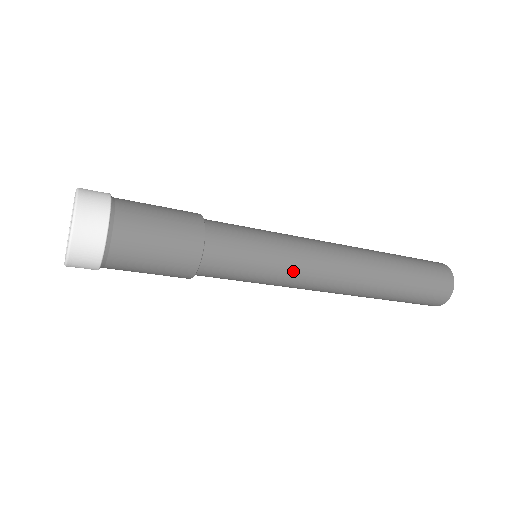
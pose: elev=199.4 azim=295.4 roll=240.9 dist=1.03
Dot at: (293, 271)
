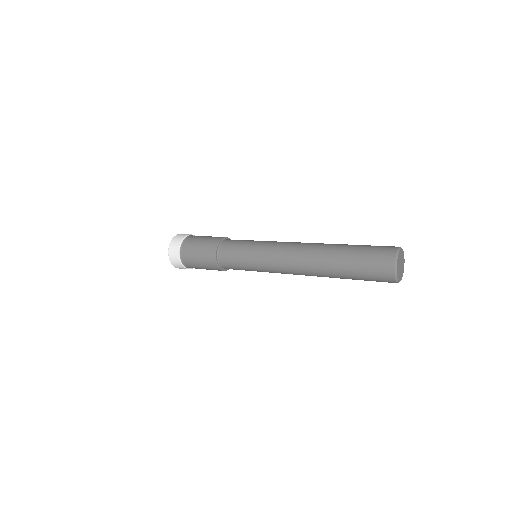
Dot at: occluded
